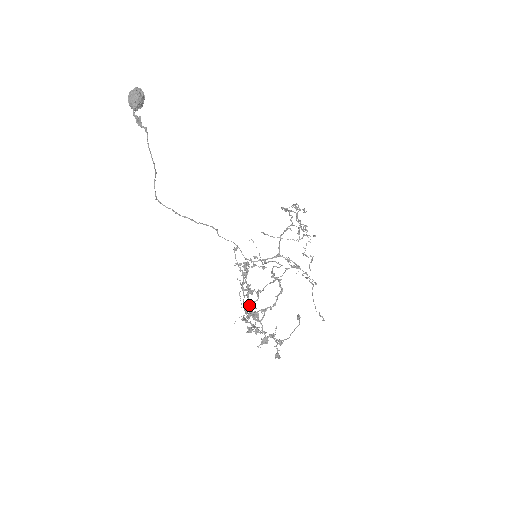
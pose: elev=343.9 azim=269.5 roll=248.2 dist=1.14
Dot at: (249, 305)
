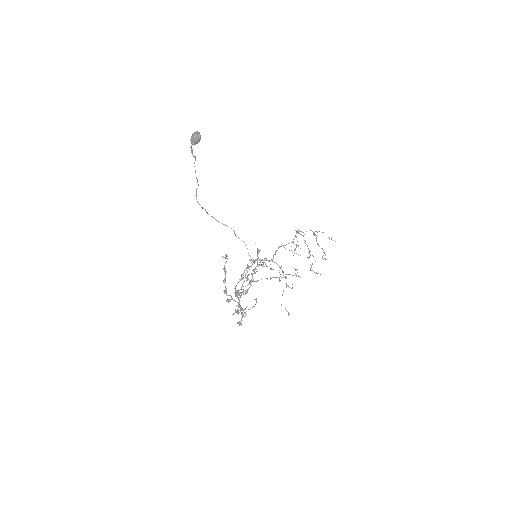
Dot at: (225, 282)
